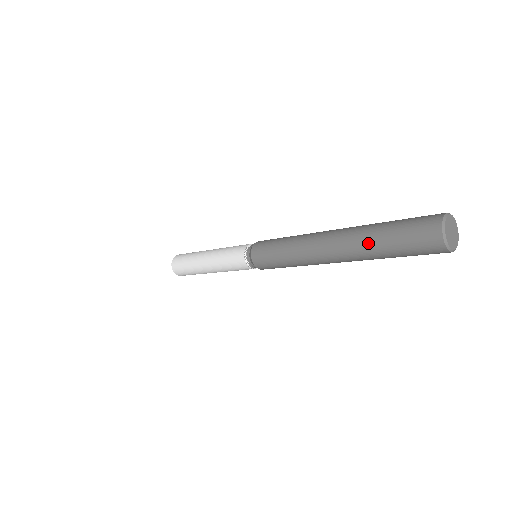
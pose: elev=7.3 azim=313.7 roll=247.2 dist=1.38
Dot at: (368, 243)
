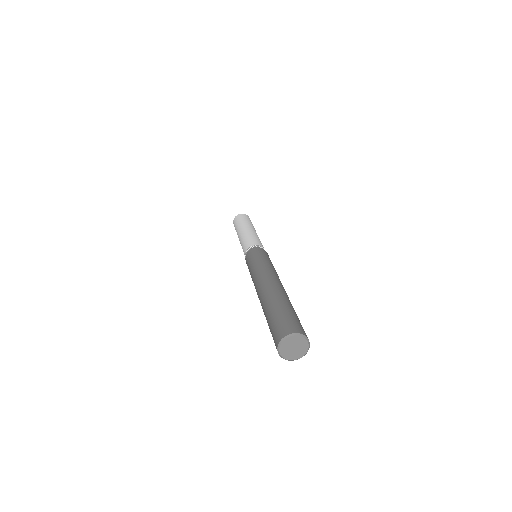
Dot at: occluded
